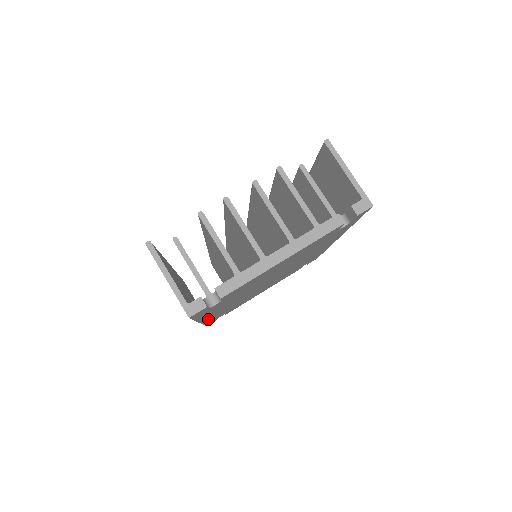
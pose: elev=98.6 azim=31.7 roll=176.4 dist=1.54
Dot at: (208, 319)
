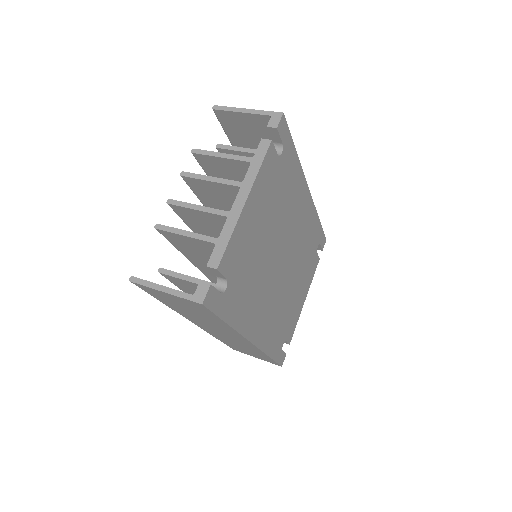
Dot at: (260, 339)
